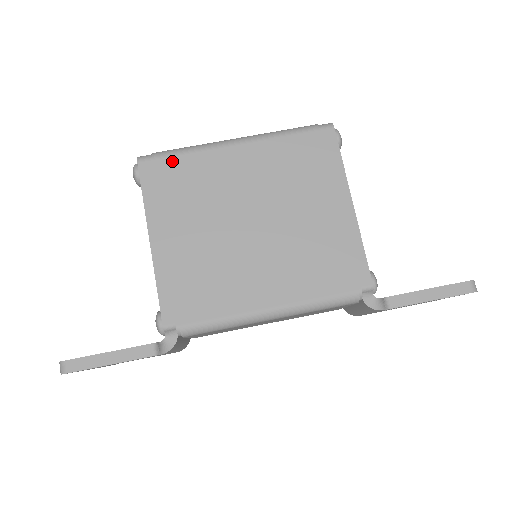
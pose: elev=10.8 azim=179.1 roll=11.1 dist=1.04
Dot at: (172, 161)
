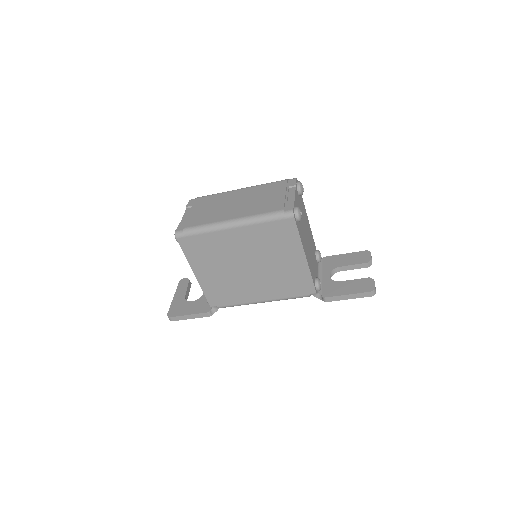
Dot at: (196, 238)
